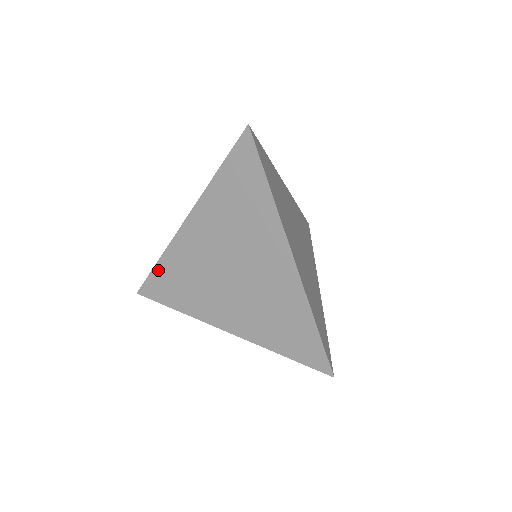
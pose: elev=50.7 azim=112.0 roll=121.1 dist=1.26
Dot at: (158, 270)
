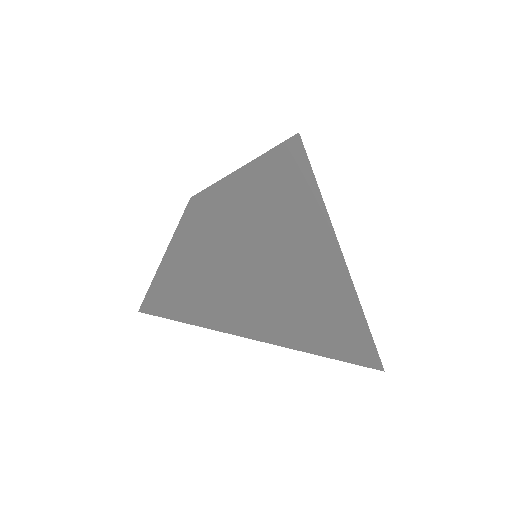
Dot at: (150, 301)
